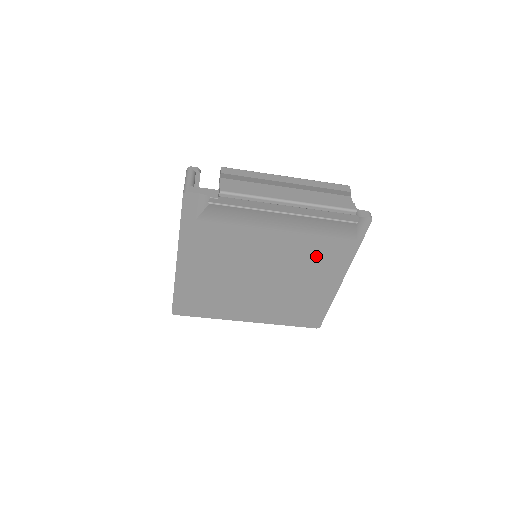
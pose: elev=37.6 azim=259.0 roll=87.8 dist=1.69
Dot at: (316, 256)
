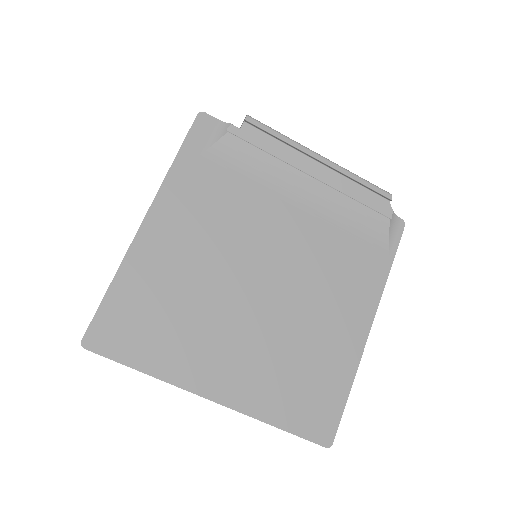
Dot at: (339, 267)
